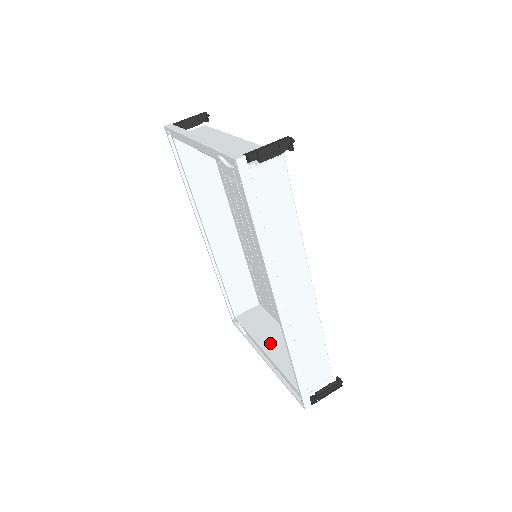
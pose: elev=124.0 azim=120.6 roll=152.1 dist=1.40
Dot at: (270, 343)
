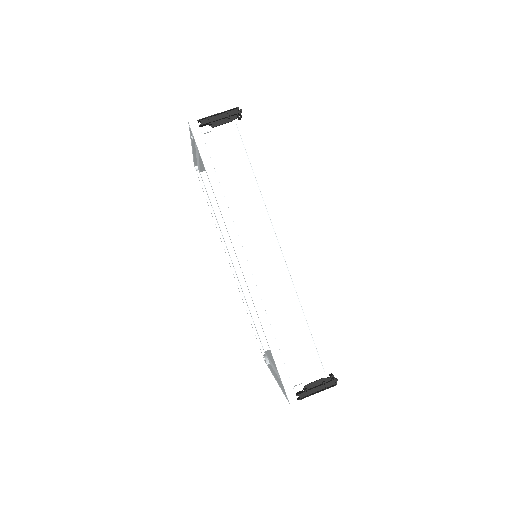
Dot at: occluded
